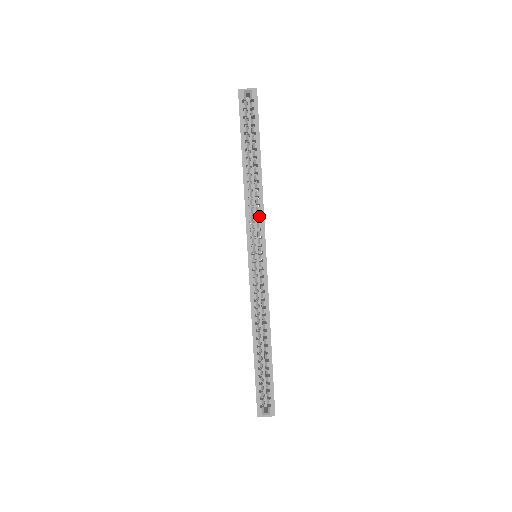
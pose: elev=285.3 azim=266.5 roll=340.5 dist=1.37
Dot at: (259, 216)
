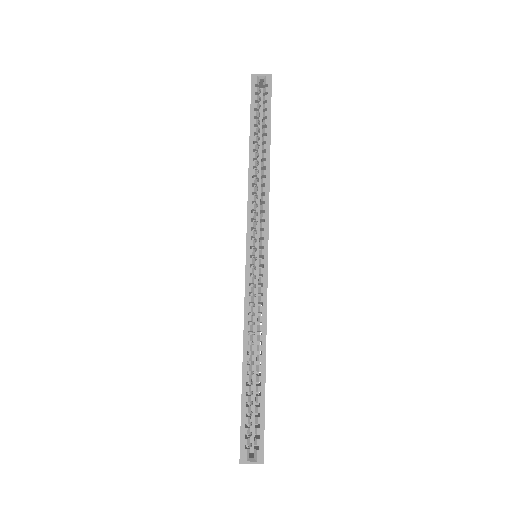
Dot at: (263, 205)
